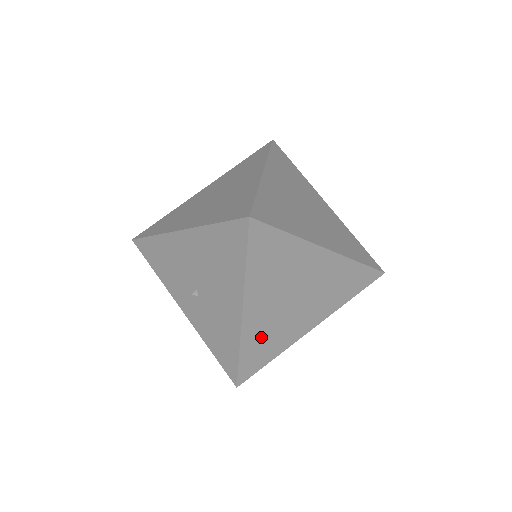
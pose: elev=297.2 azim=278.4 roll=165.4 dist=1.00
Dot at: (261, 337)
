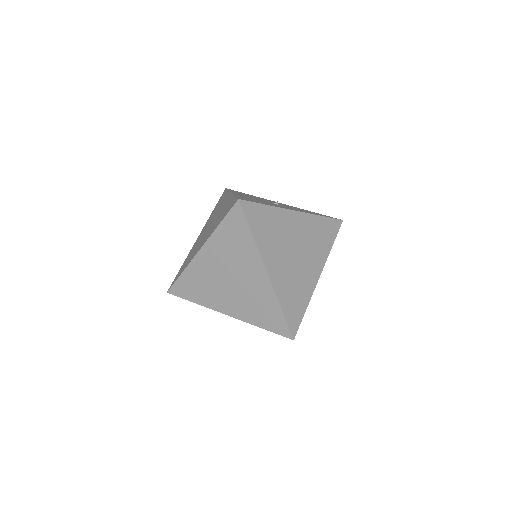
Dot at: occluded
